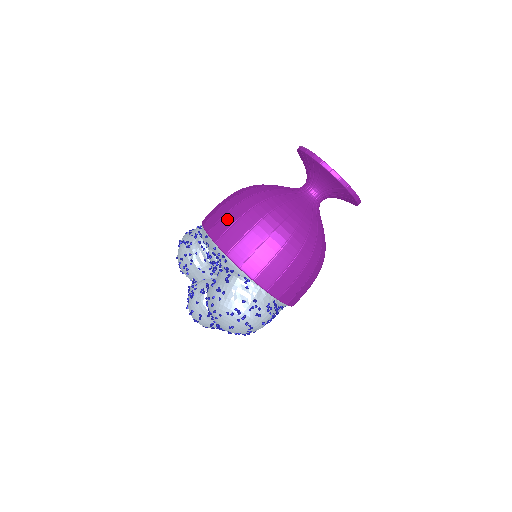
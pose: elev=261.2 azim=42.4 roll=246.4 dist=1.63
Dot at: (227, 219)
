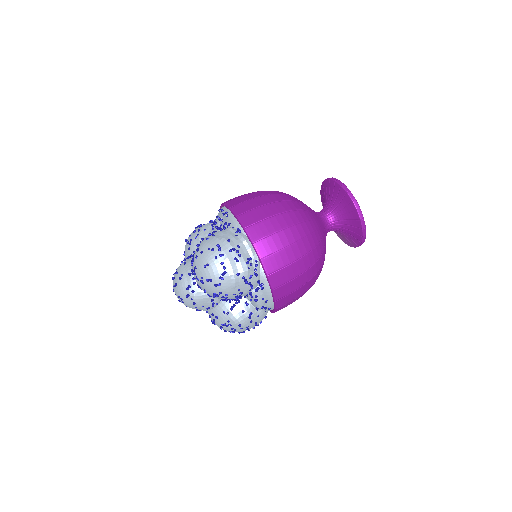
Dot at: occluded
